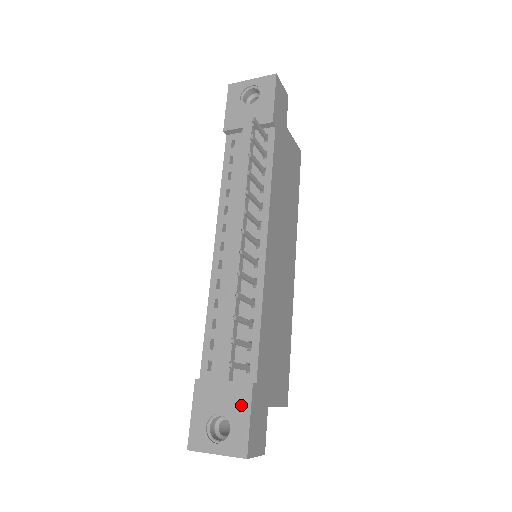
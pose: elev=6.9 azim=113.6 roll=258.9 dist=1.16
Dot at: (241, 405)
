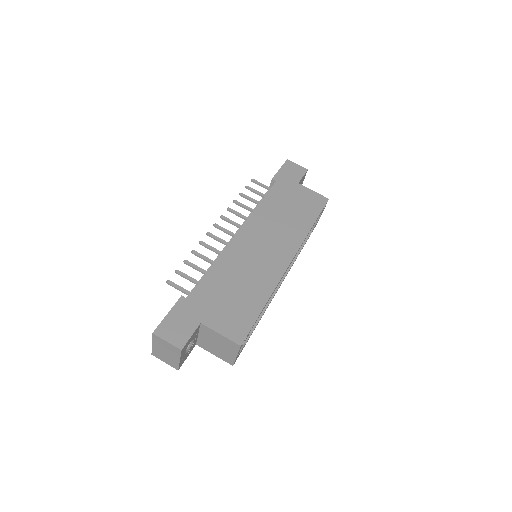
Dot at: occluded
